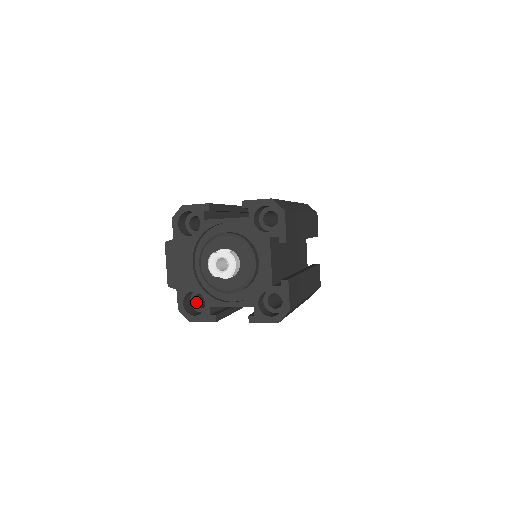
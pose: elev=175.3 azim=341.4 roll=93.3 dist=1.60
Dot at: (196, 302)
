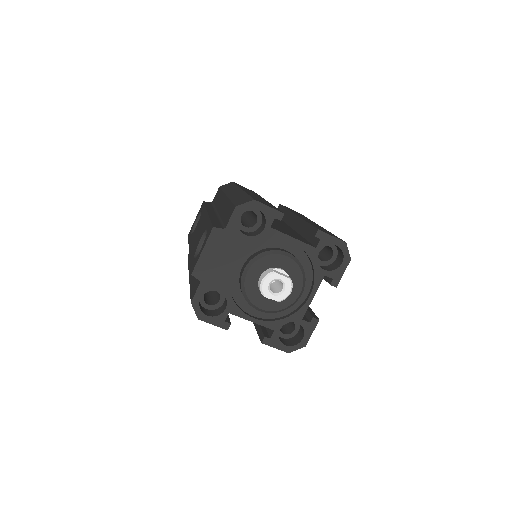
Dot at: (203, 295)
